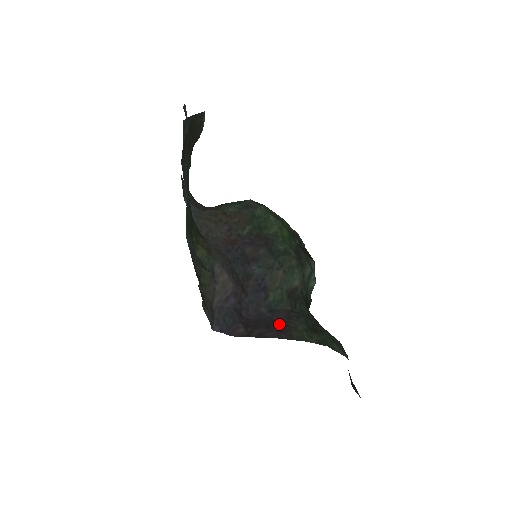
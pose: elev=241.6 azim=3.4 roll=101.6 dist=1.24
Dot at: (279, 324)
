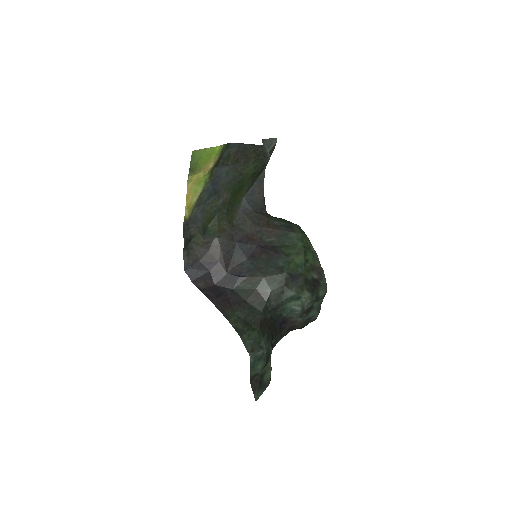
Dot at: (227, 300)
